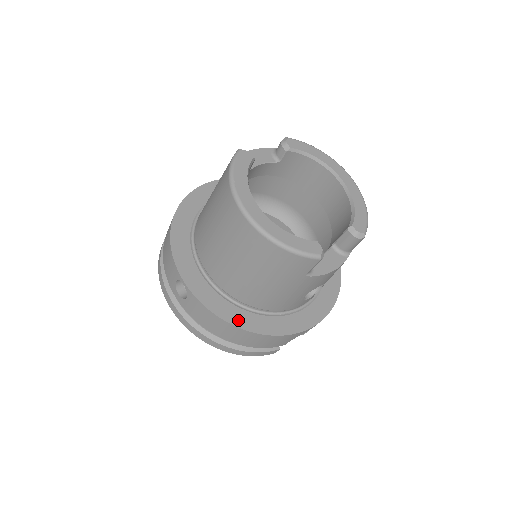
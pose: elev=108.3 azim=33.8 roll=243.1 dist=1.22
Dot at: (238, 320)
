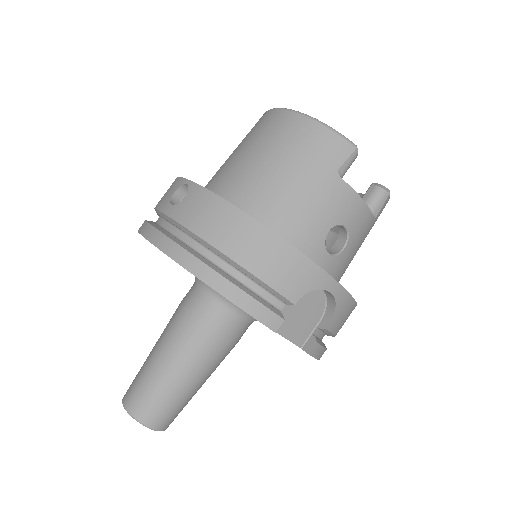
Dot at: (248, 215)
